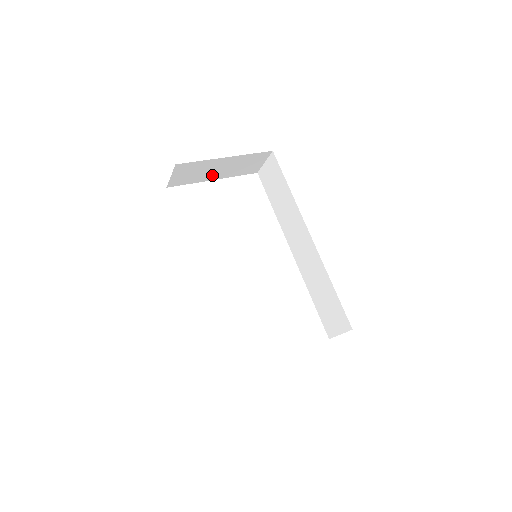
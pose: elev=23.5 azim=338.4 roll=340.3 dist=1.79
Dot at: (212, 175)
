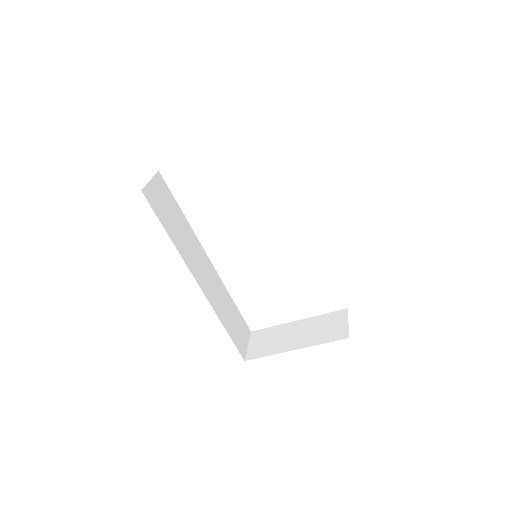
Dot at: occluded
